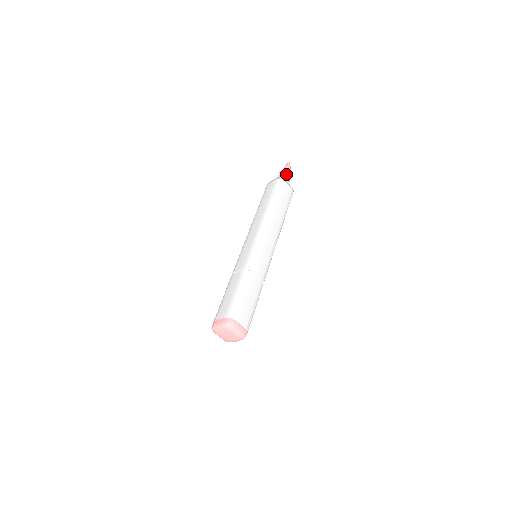
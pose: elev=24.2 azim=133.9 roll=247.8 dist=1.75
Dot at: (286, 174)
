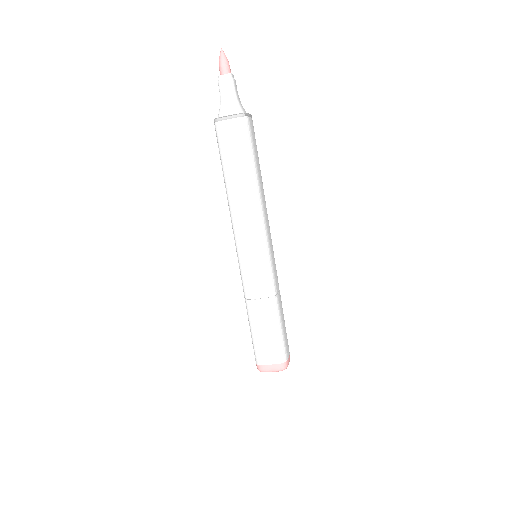
Dot at: (222, 91)
